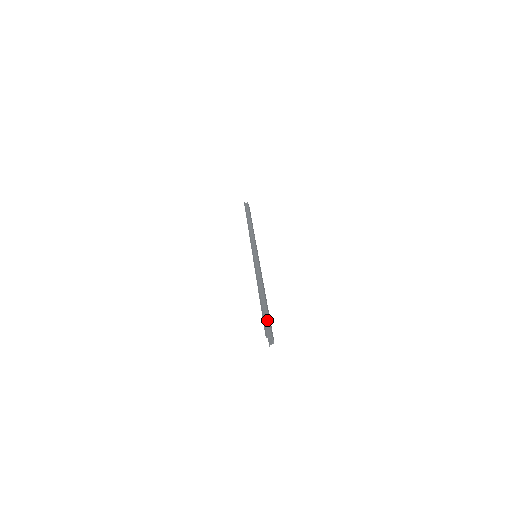
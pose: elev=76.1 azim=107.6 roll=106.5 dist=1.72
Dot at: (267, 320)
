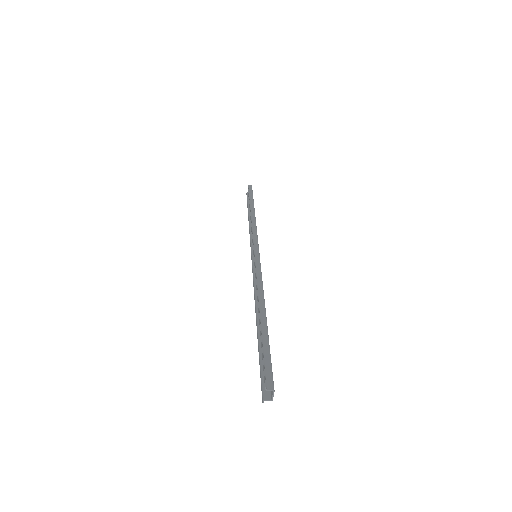
Dot at: (268, 359)
